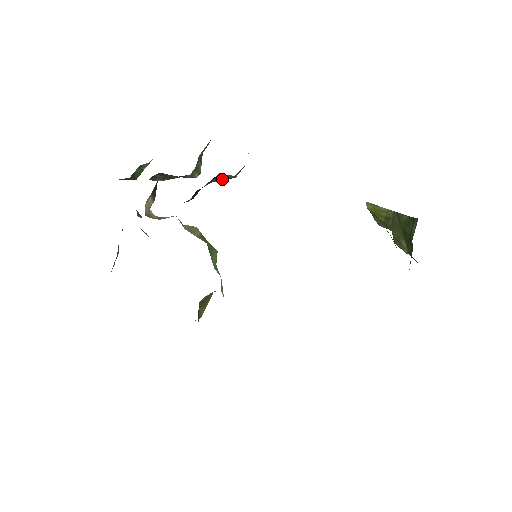
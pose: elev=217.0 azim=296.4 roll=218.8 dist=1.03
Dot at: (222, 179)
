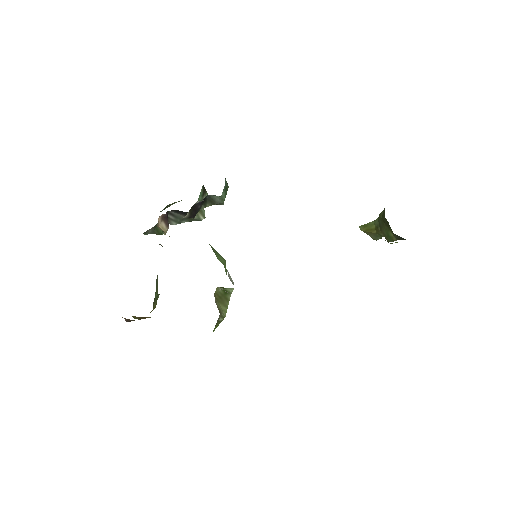
Dot at: (214, 204)
